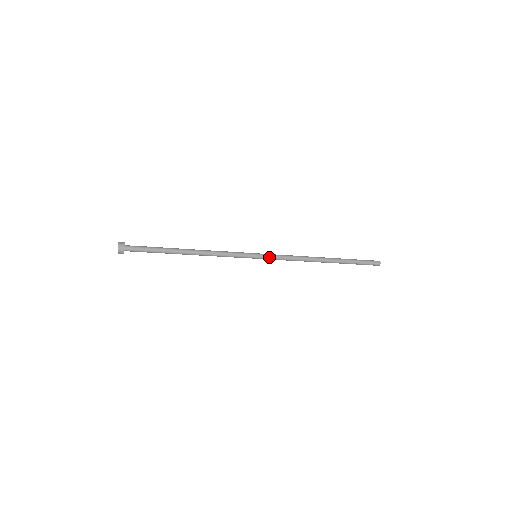
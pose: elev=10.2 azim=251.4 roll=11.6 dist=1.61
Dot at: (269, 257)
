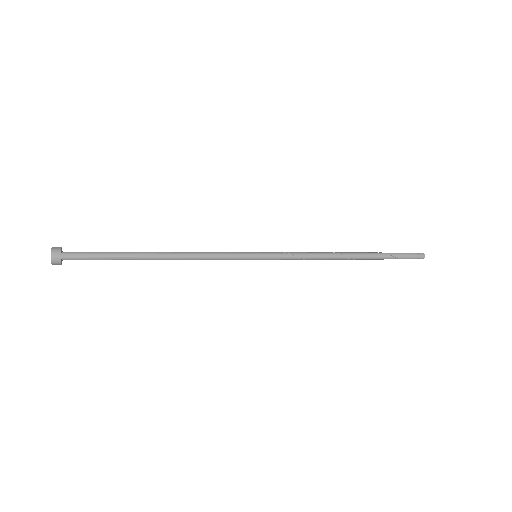
Dot at: (274, 255)
